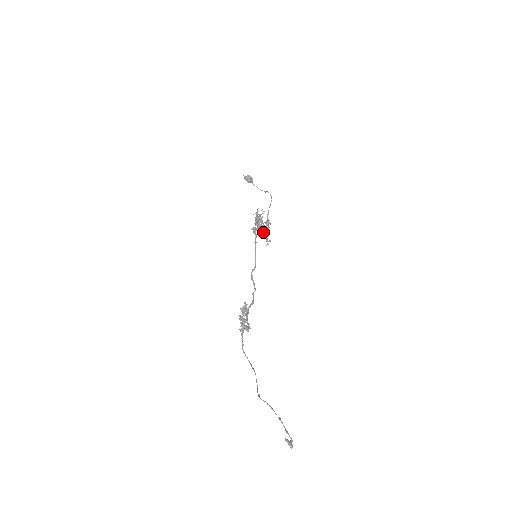
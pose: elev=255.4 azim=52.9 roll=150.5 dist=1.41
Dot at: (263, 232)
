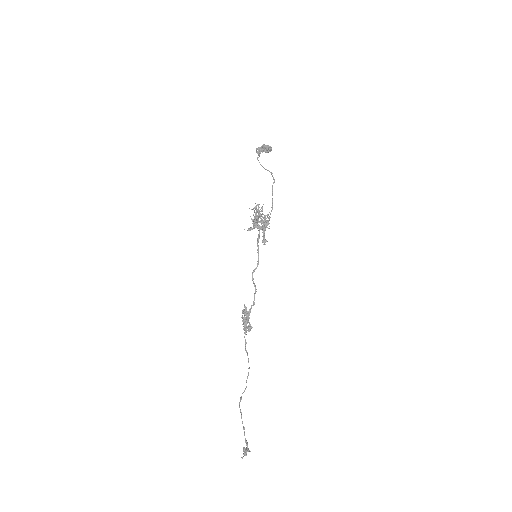
Dot at: occluded
